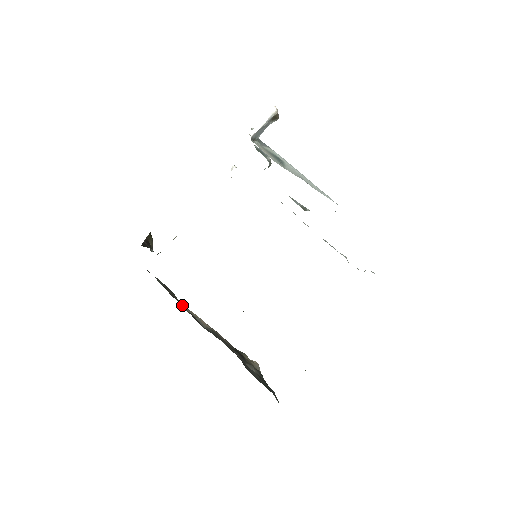
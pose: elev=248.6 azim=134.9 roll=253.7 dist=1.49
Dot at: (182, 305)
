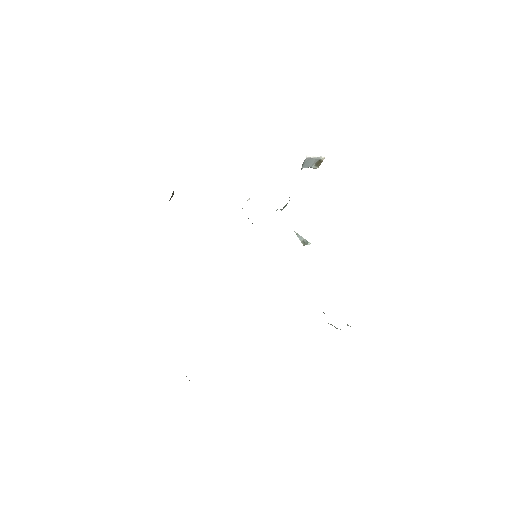
Dot at: occluded
